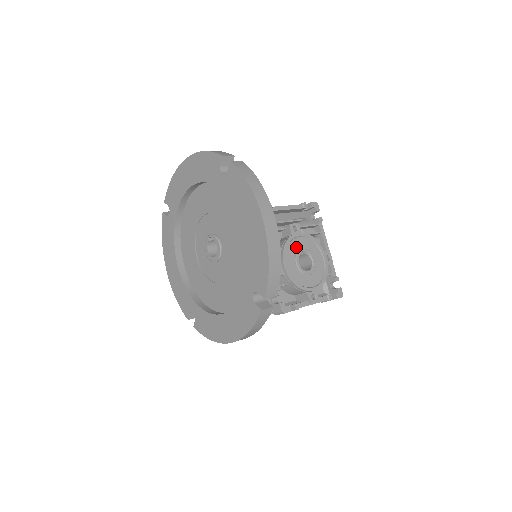
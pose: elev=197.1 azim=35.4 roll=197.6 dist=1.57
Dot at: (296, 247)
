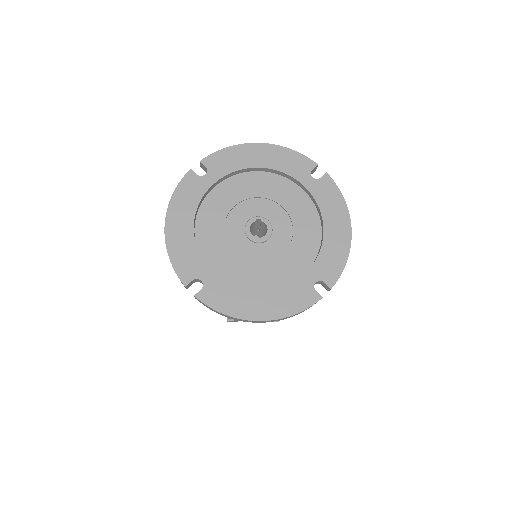
Dot at: occluded
